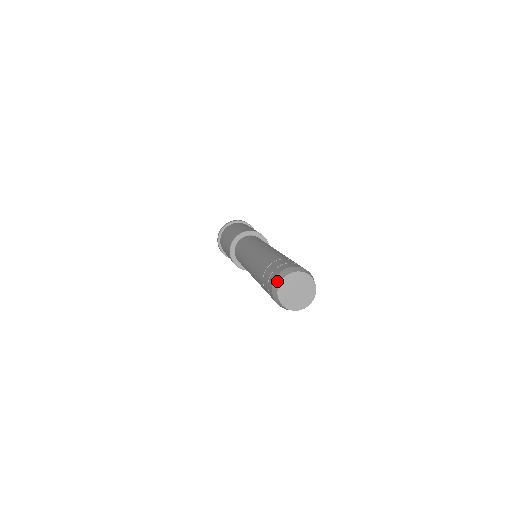
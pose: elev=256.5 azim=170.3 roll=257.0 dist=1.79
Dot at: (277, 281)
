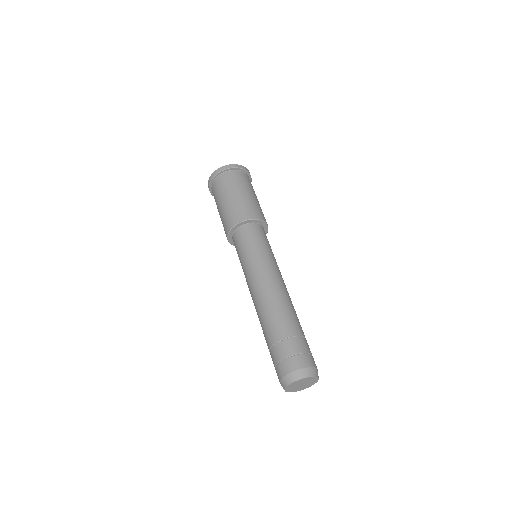
Dot at: (284, 383)
